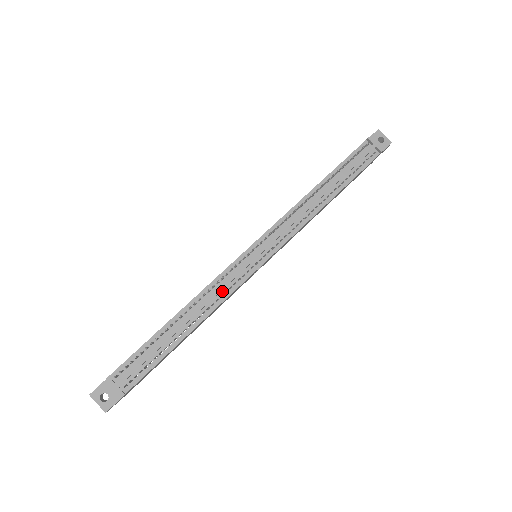
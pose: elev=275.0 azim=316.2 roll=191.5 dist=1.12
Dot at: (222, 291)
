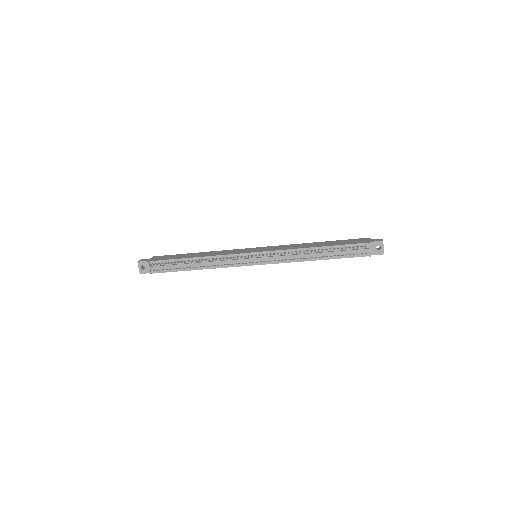
Dot at: (223, 263)
